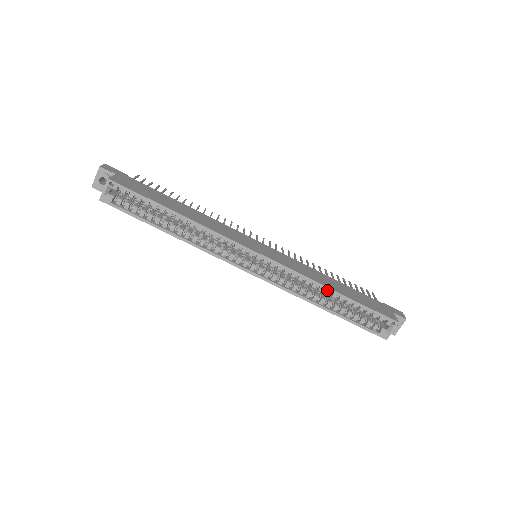
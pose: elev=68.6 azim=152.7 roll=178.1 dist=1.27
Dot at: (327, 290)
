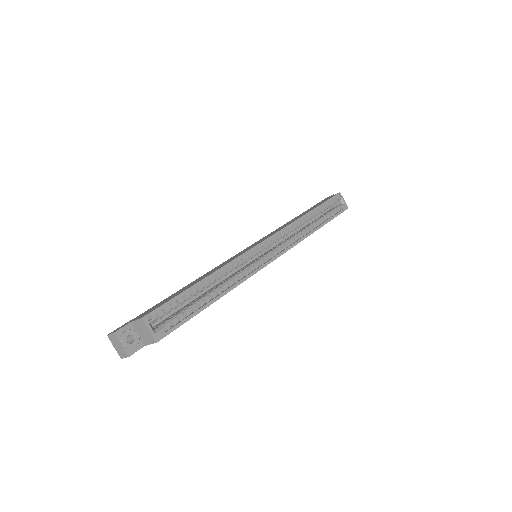
Dot at: (305, 218)
